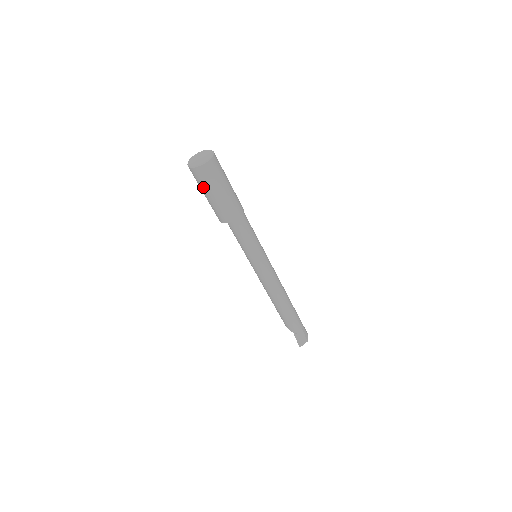
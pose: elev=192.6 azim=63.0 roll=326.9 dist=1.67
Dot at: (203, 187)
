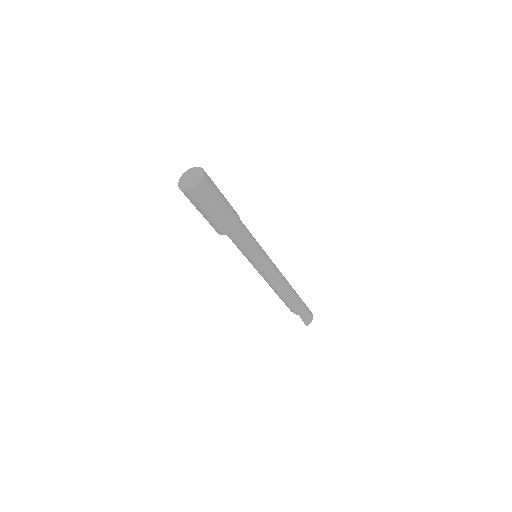
Dot at: (199, 206)
